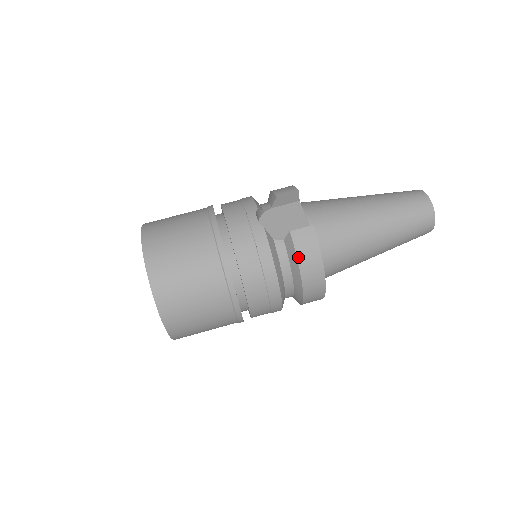
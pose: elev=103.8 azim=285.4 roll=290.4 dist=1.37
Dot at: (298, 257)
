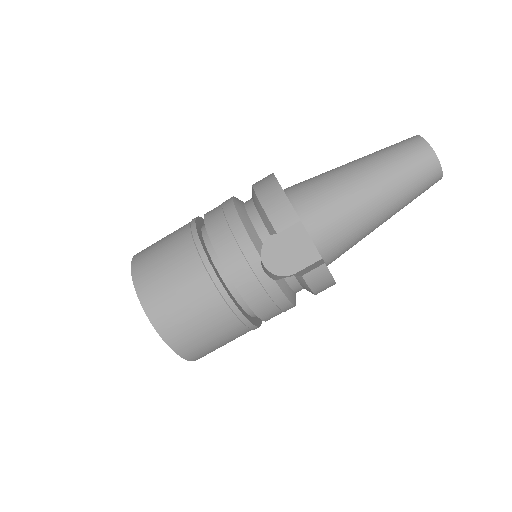
Dot at: (312, 290)
